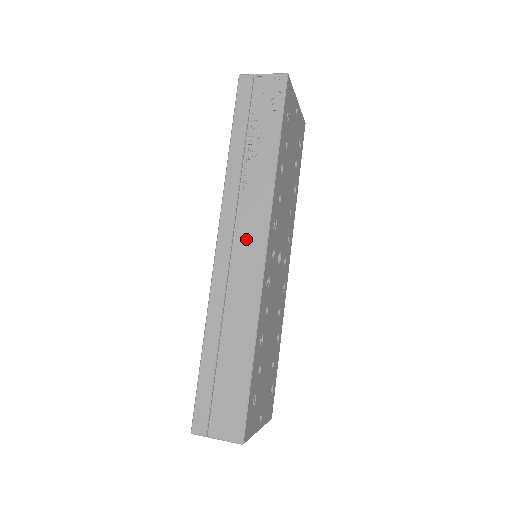
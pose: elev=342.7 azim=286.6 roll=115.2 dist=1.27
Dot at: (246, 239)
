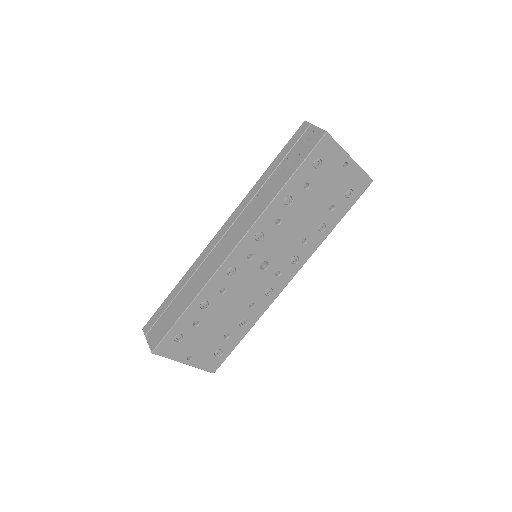
Dot at: (232, 235)
